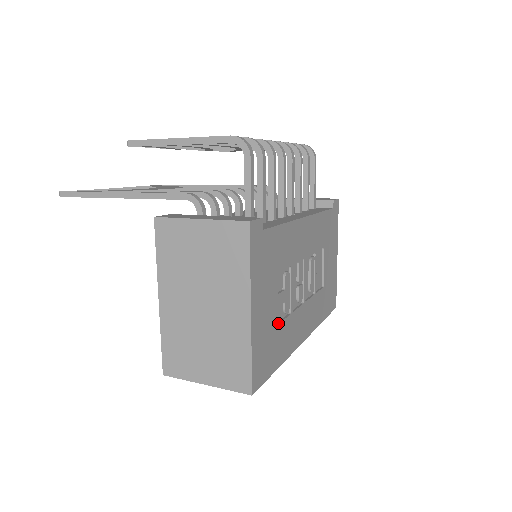
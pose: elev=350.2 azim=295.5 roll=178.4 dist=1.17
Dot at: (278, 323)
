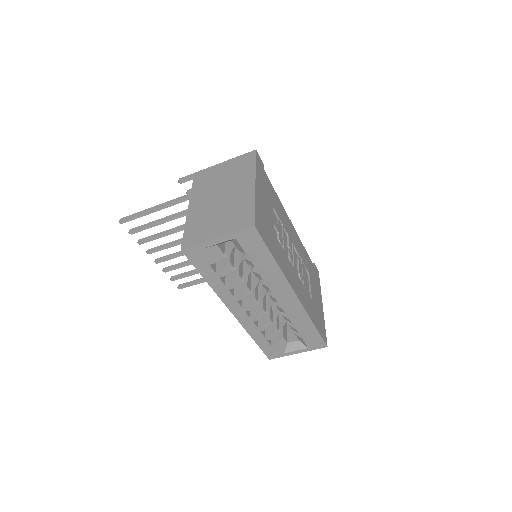
Dot at: (274, 234)
